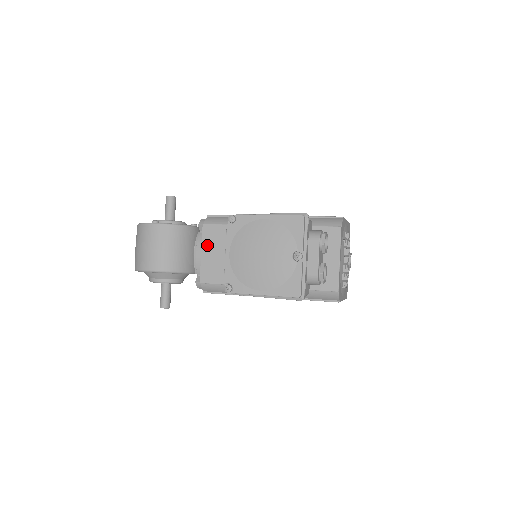
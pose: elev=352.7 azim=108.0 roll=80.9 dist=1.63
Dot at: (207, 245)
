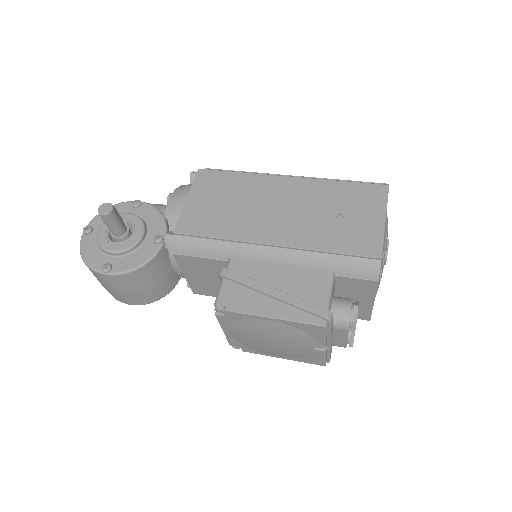
Dot at: (188, 271)
